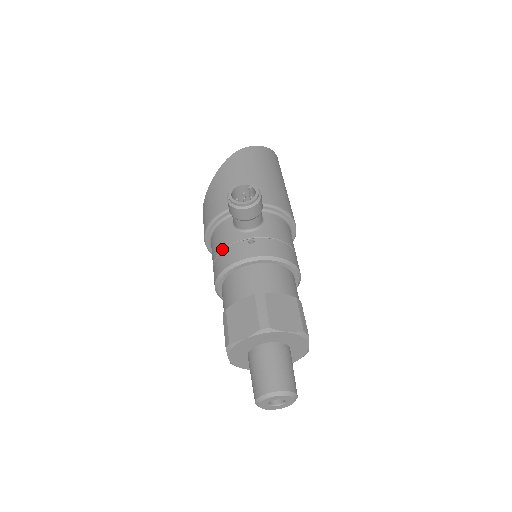
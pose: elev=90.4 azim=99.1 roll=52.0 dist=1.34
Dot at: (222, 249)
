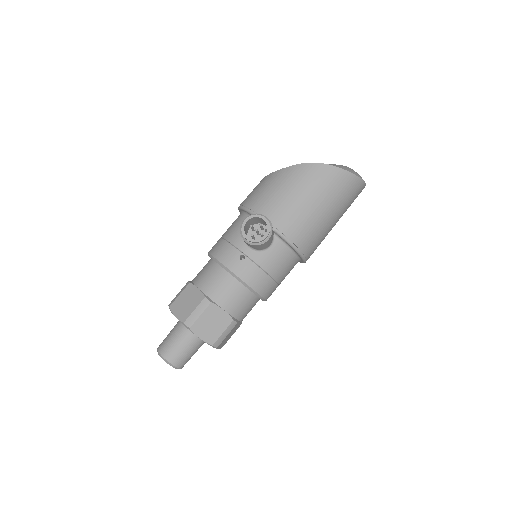
Dot at: (227, 239)
